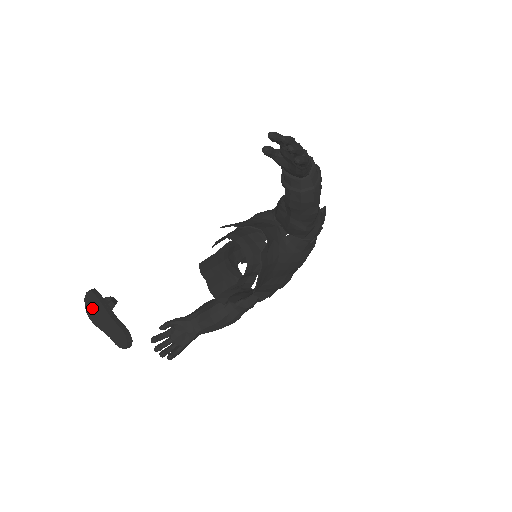
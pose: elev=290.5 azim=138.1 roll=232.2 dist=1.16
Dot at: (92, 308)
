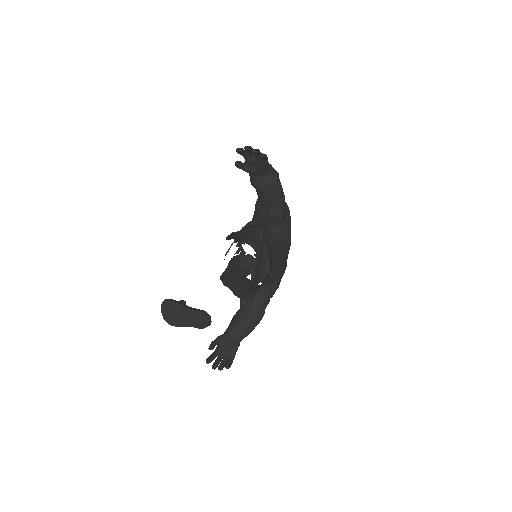
Dot at: (170, 314)
